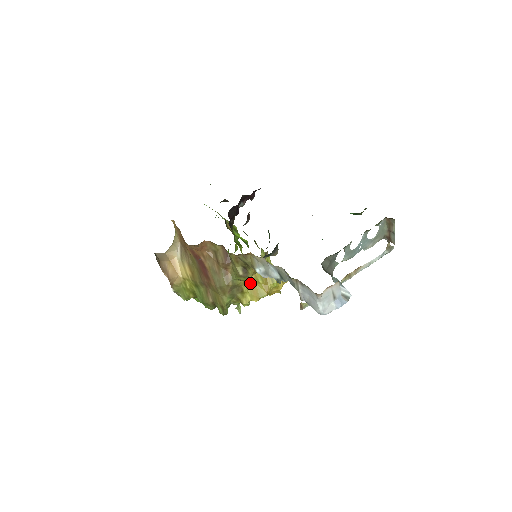
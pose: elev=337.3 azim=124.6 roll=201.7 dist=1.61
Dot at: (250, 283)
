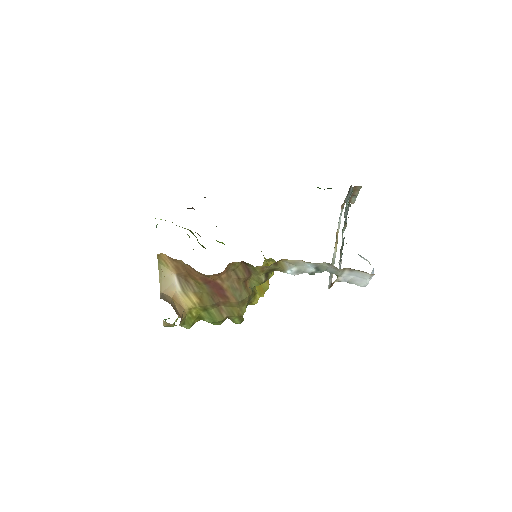
Dot at: occluded
